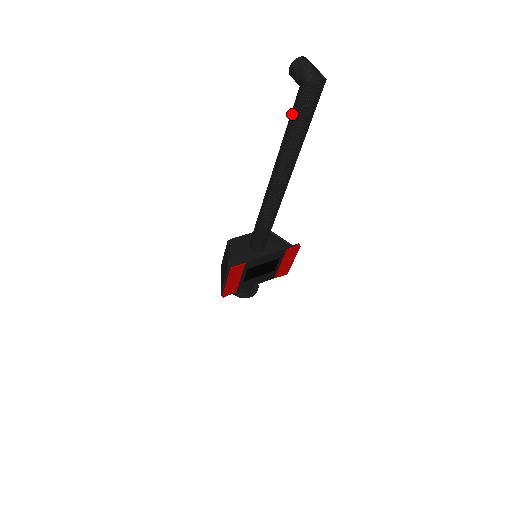
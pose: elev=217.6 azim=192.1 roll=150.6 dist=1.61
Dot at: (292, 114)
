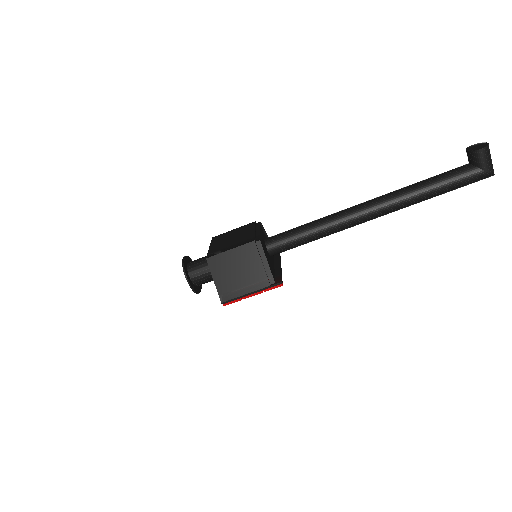
Dot at: (453, 182)
